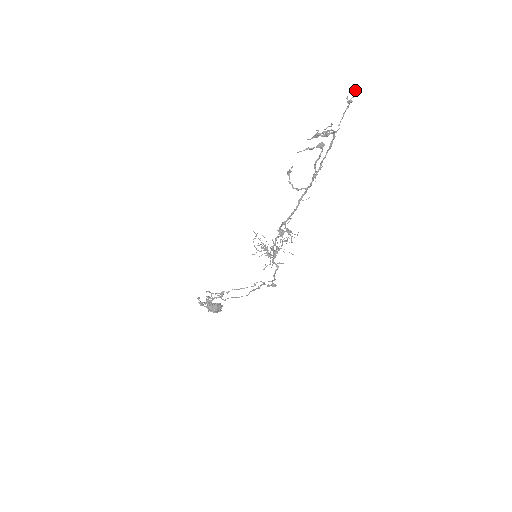
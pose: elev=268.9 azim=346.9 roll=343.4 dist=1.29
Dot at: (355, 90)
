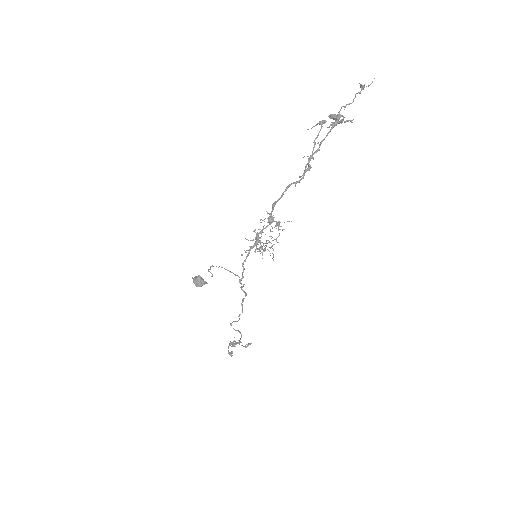
Dot at: occluded
